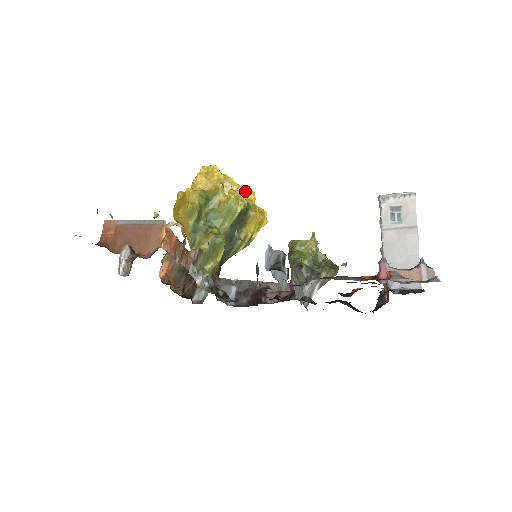
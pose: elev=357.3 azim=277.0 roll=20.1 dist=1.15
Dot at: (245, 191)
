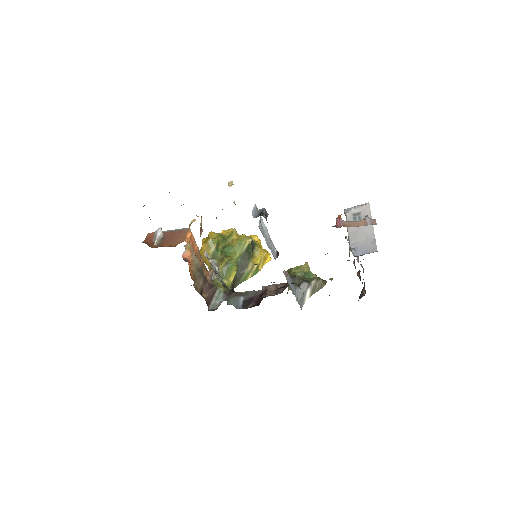
Dot at: (253, 237)
